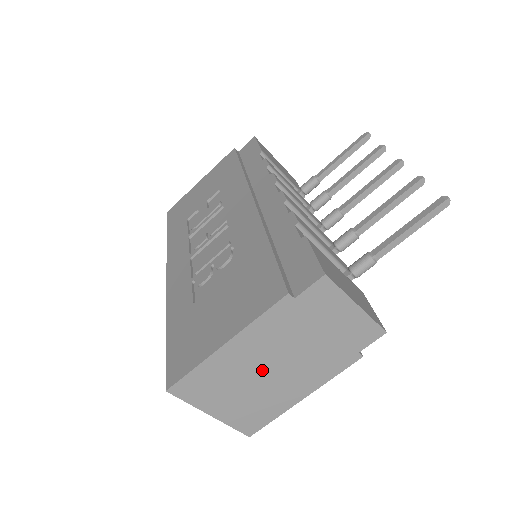
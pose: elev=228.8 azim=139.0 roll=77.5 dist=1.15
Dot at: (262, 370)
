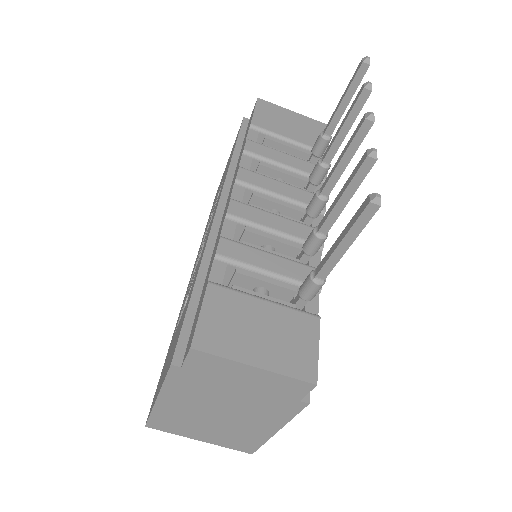
Dot at: (211, 414)
